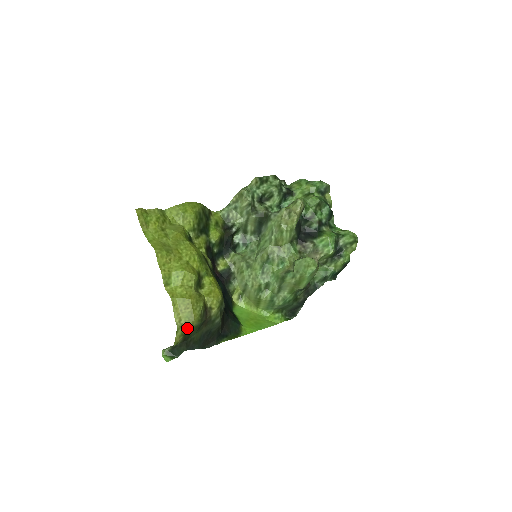
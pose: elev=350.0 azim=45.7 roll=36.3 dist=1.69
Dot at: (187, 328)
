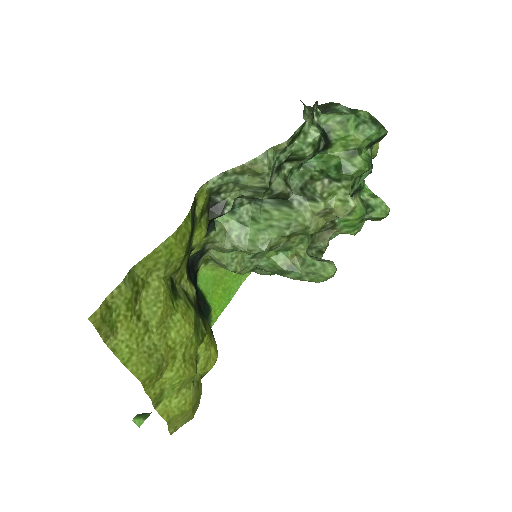
Dot at: occluded
